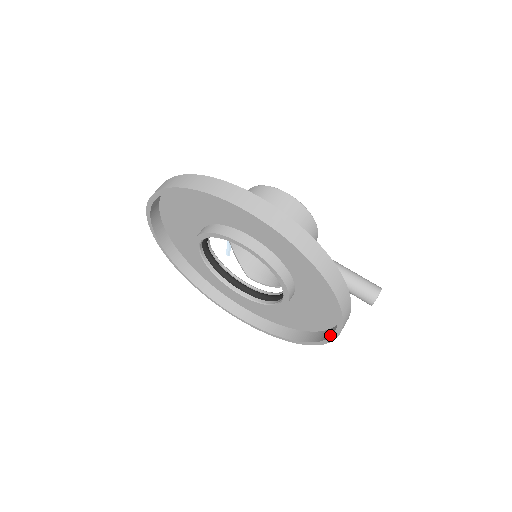
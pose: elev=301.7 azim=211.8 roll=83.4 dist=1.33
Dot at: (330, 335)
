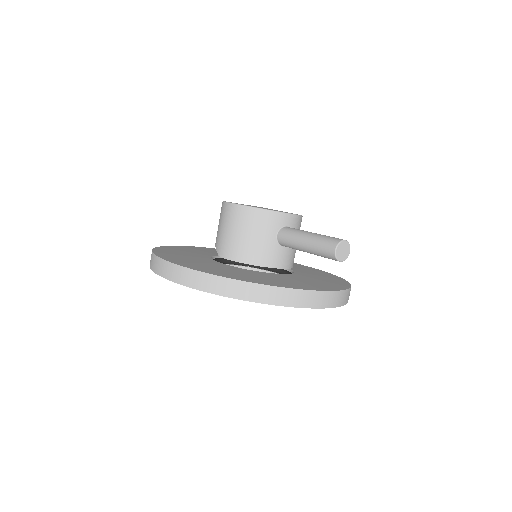
Dot at: occluded
